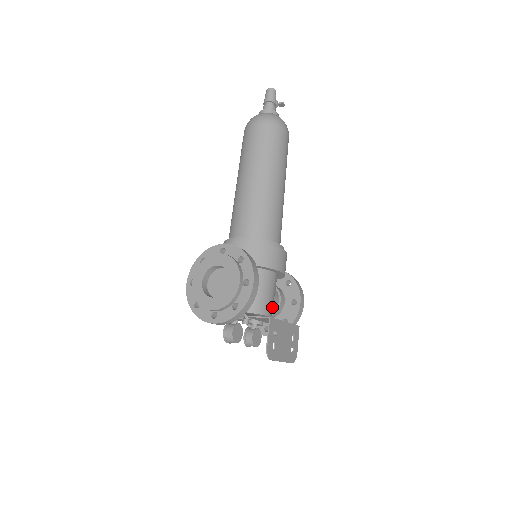
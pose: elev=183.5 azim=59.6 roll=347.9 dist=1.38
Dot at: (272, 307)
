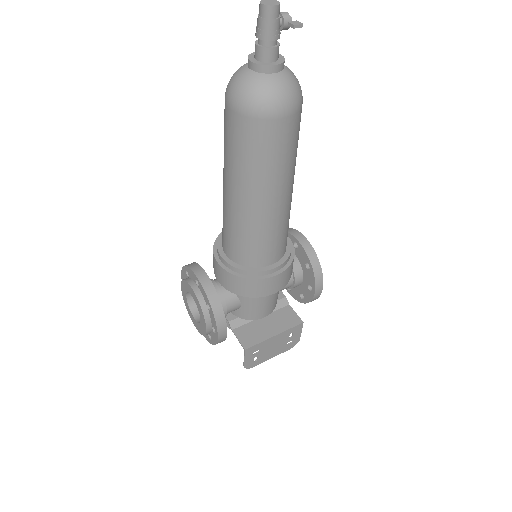
Dot at: (272, 306)
